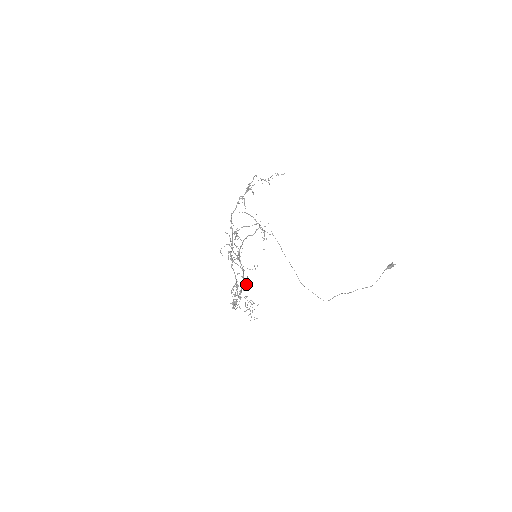
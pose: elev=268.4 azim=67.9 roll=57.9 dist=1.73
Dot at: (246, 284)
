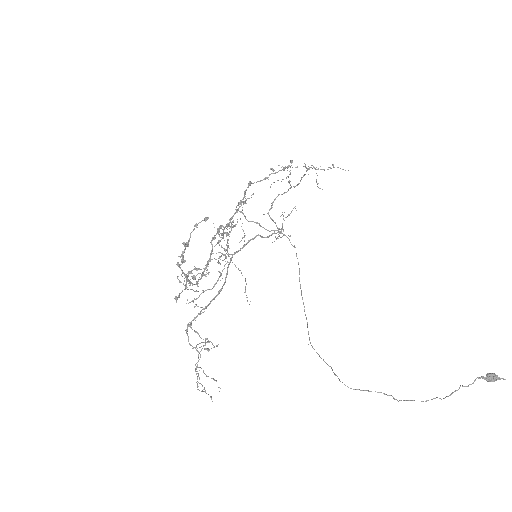
Dot at: occluded
